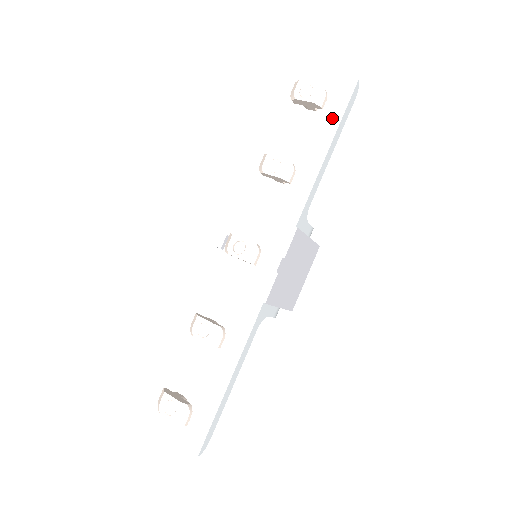
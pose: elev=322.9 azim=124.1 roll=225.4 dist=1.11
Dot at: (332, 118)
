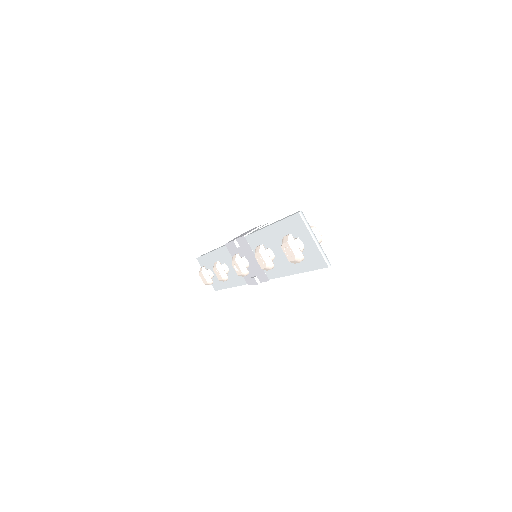
Dot at: (305, 265)
